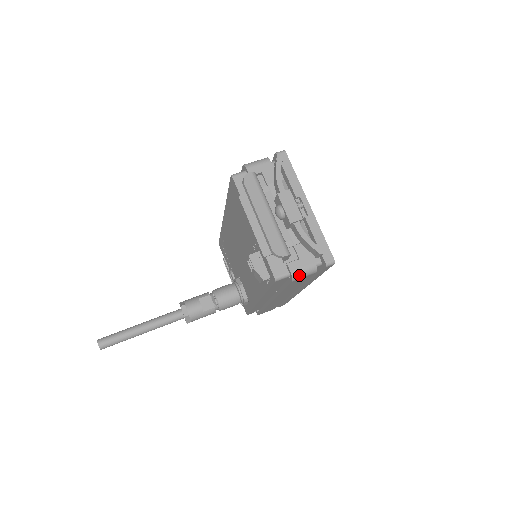
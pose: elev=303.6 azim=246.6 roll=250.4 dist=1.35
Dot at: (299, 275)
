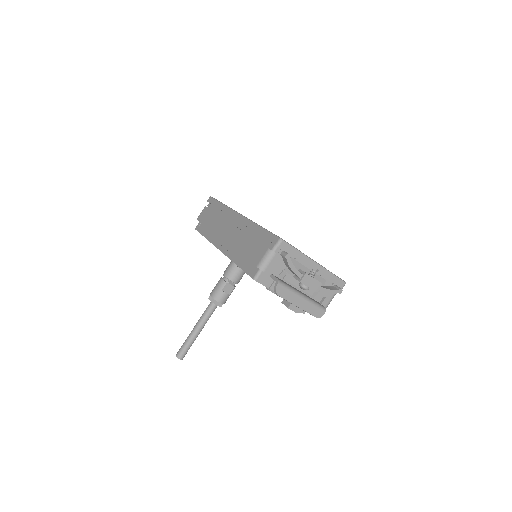
Dot at: occluded
